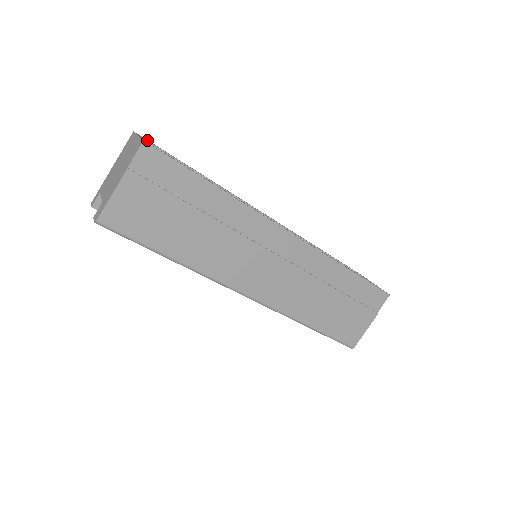
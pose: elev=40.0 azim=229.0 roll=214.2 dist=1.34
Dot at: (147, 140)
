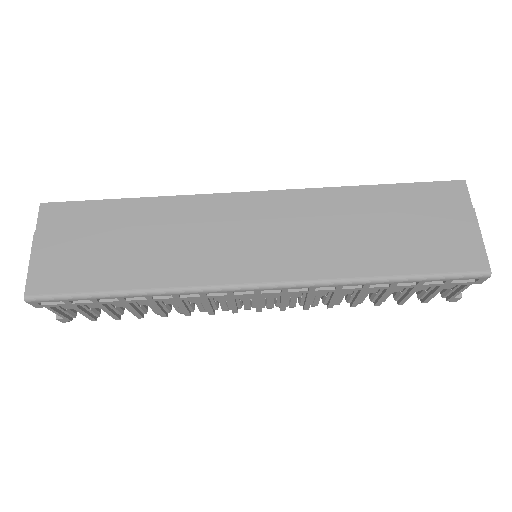
Dot at: occluded
